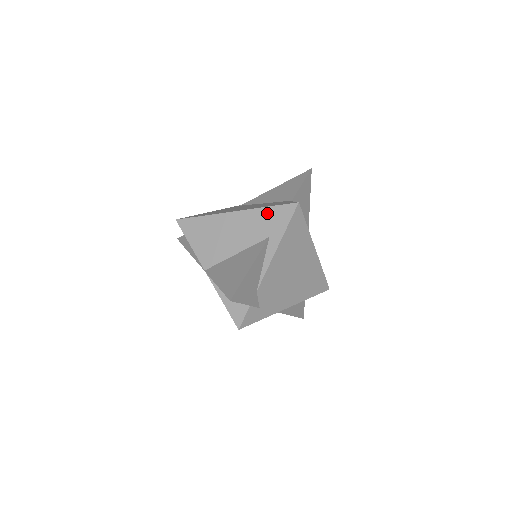
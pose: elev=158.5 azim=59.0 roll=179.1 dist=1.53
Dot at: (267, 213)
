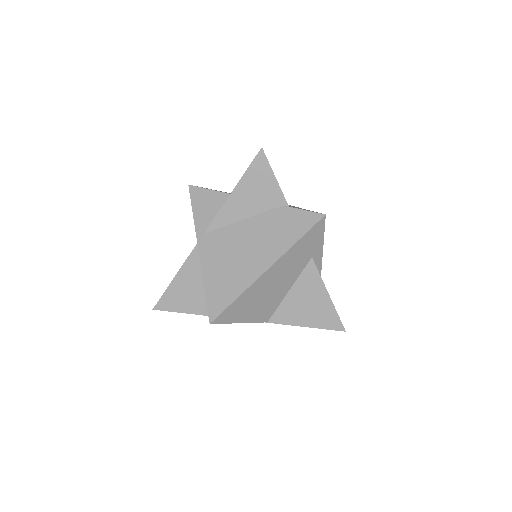
Dot at: (301, 245)
